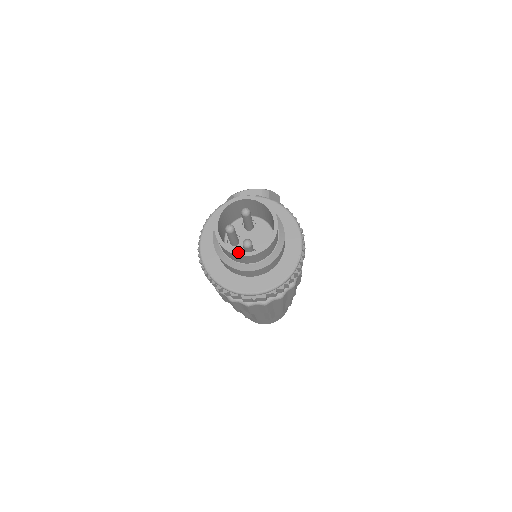
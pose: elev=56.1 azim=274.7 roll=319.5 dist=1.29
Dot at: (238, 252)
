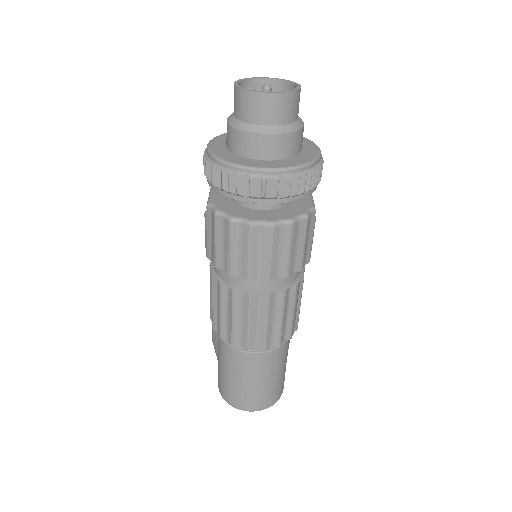
Dot at: (258, 91)
